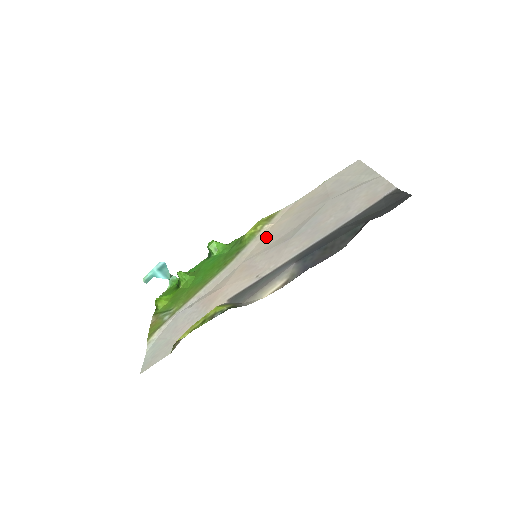
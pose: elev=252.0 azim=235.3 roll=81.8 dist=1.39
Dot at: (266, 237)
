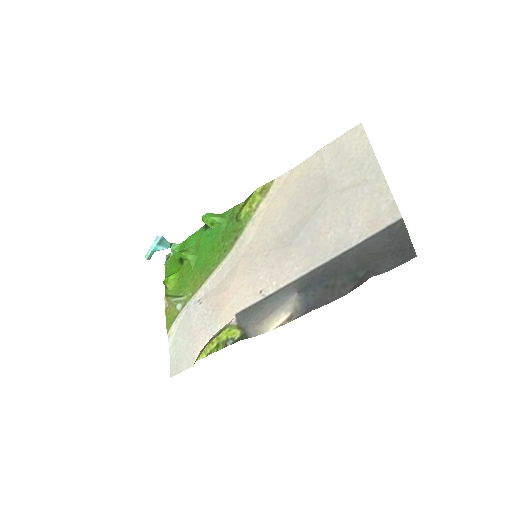
Dot at: (263, 224)
